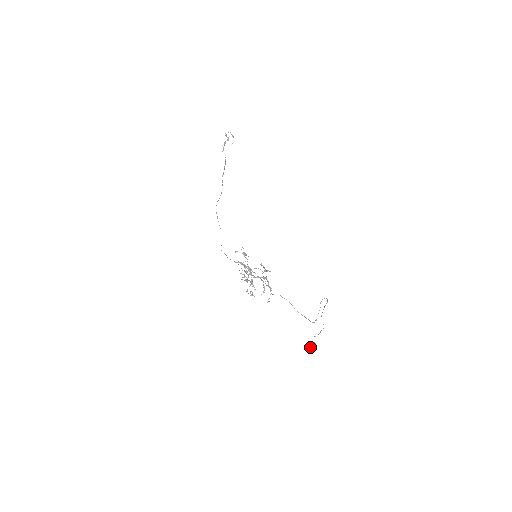
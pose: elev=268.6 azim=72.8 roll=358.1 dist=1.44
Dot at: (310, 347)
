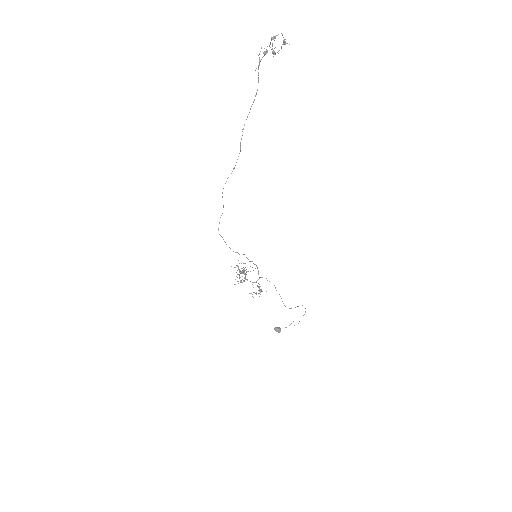
Dot at: occluded
